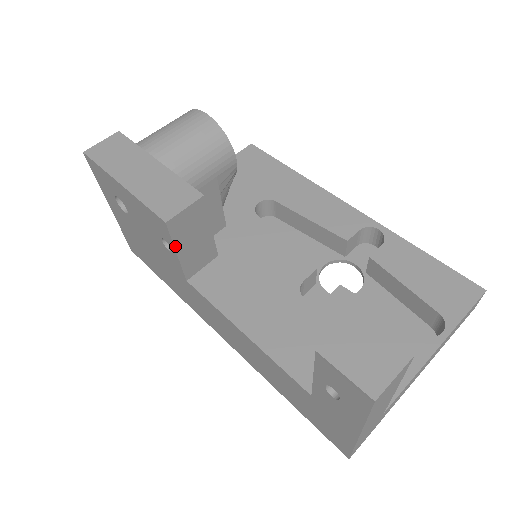
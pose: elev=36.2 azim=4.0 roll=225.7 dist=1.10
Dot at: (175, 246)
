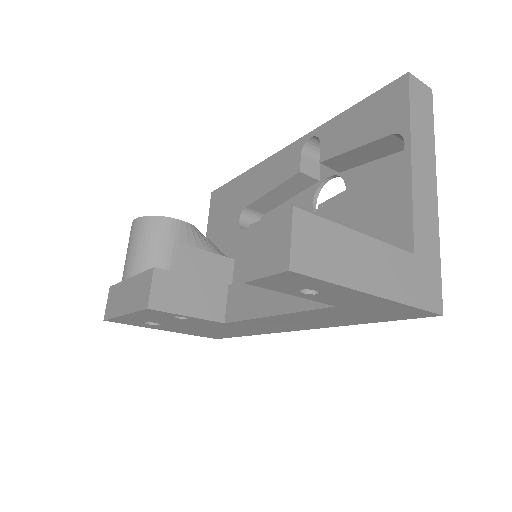
Dot at: (178, 314)
